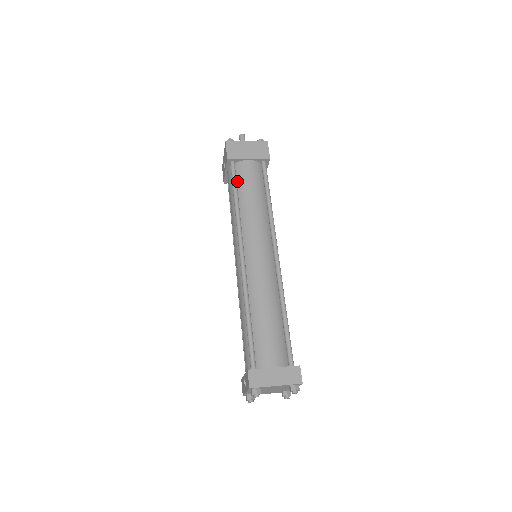
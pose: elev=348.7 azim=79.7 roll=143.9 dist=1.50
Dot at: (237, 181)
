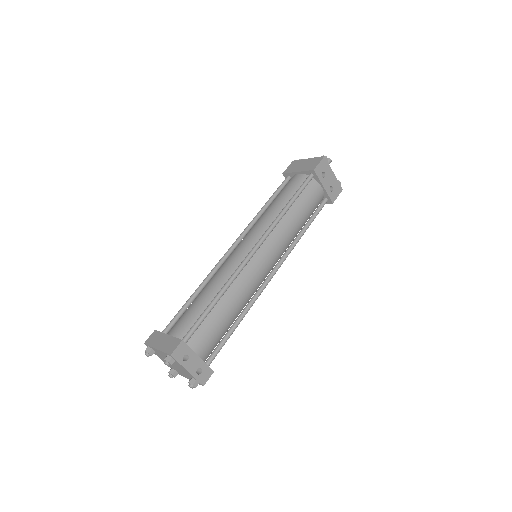
Dot at: occluded
